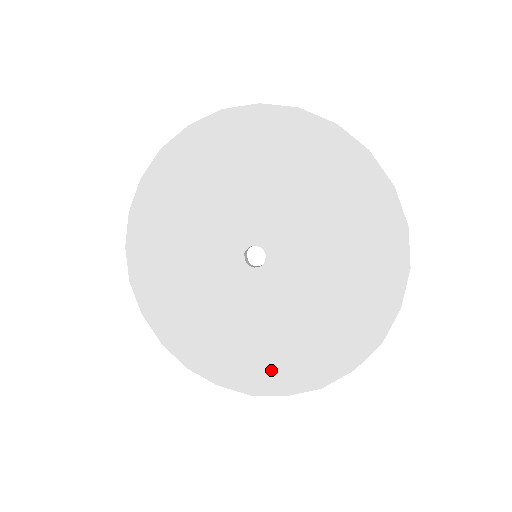
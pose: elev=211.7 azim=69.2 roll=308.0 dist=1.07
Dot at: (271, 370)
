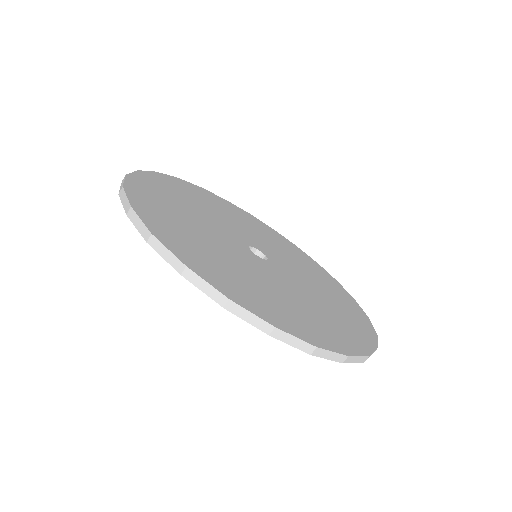
Dot at: (260, 301)
